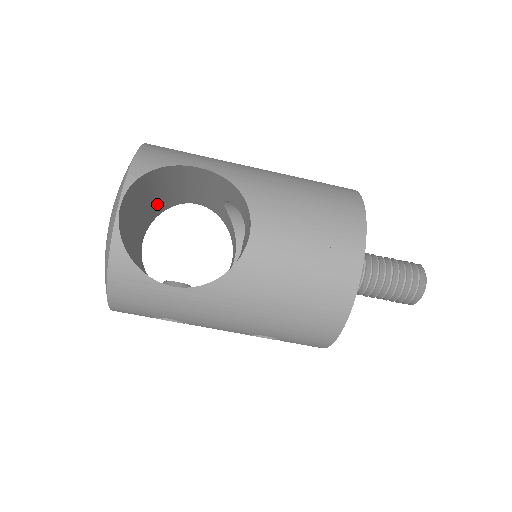
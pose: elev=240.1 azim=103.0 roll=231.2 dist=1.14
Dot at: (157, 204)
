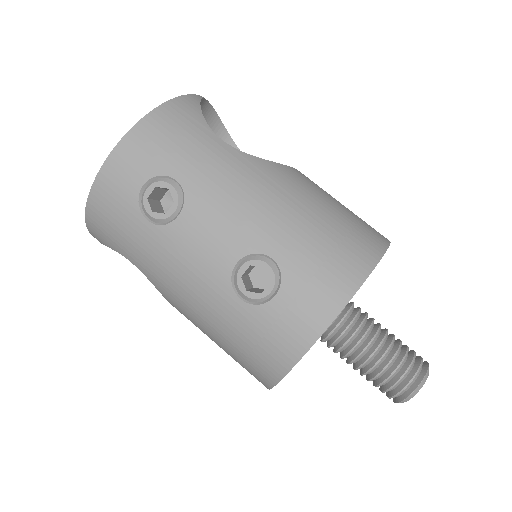
Dot at: occluded
